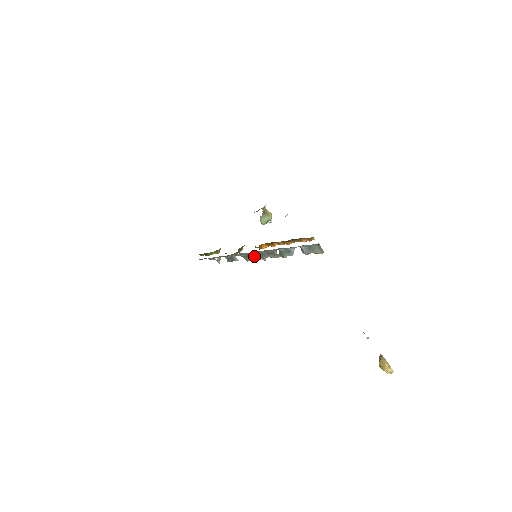
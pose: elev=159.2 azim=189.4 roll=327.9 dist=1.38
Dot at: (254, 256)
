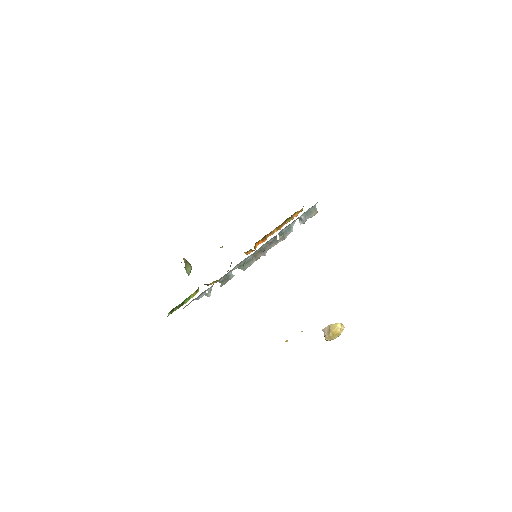
Dot at: (254, 257)
